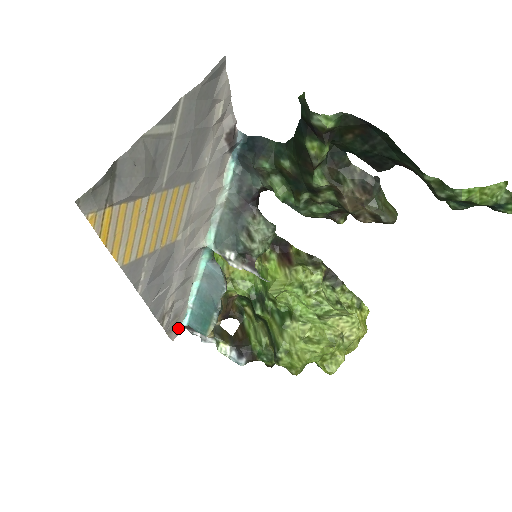
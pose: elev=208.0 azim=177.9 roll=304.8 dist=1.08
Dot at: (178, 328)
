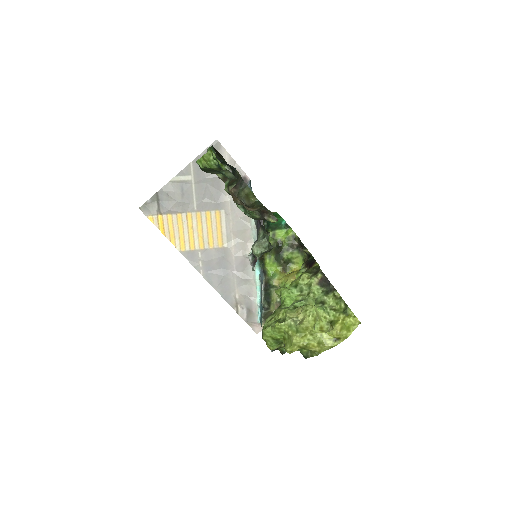
Dot at: (259, 325)
